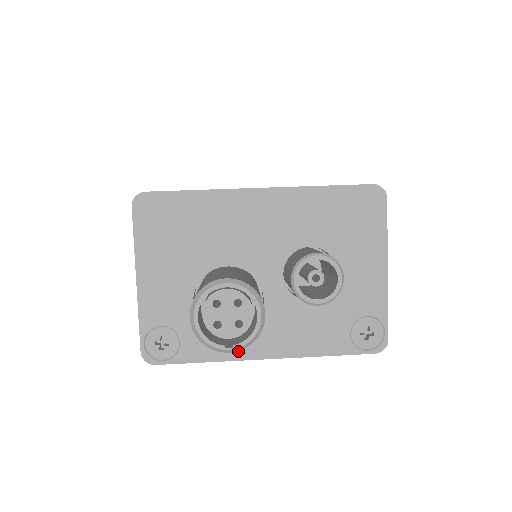
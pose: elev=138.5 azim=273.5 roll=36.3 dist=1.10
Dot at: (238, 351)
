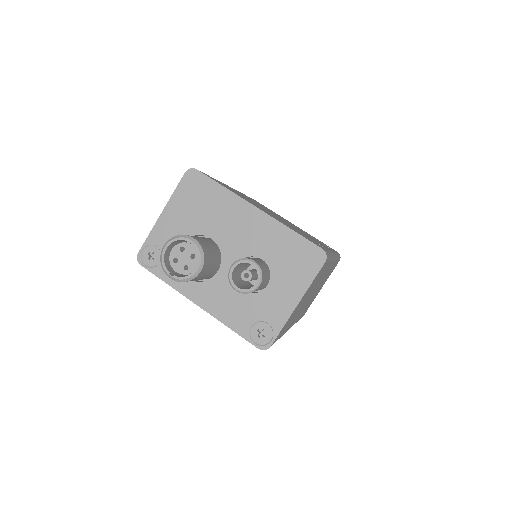
Dot at: (186, 289)
